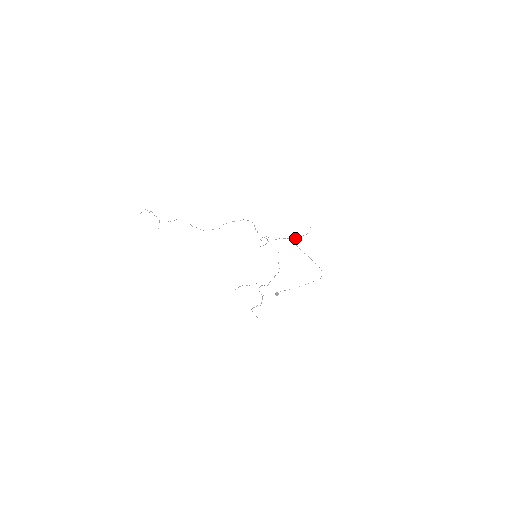
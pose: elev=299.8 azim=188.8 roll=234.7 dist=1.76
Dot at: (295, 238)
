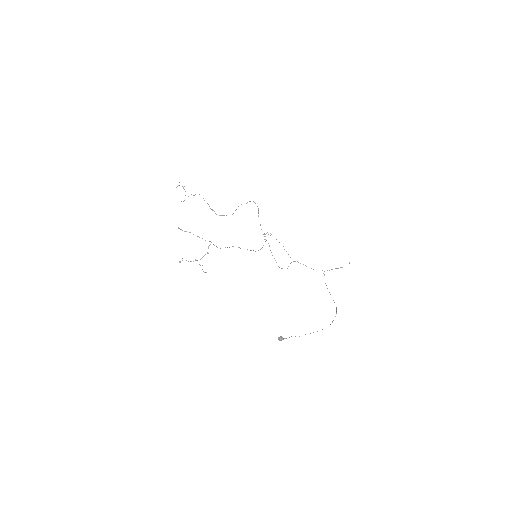
Dot at: (324, 271)
